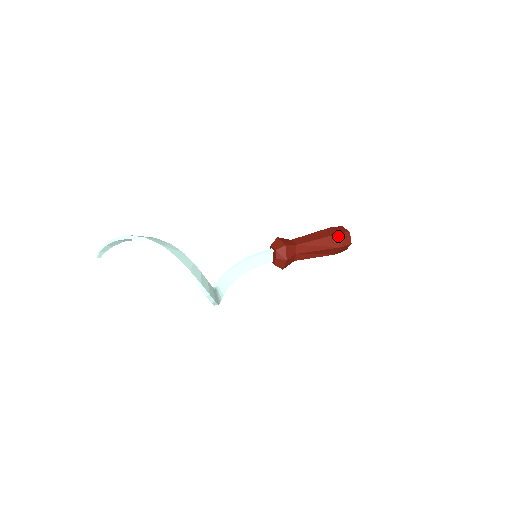
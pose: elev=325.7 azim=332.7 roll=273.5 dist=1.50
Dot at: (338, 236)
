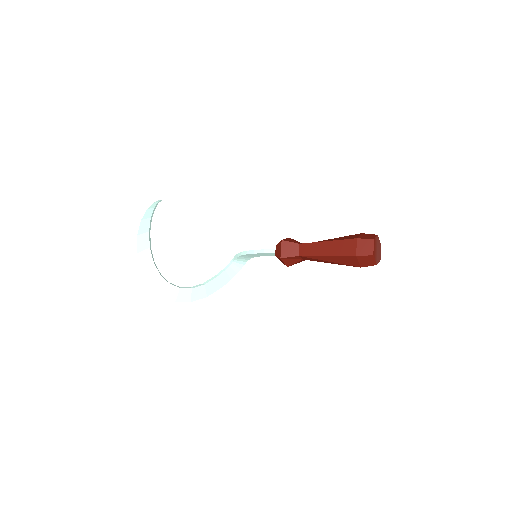
Dot at: (353, 258)
